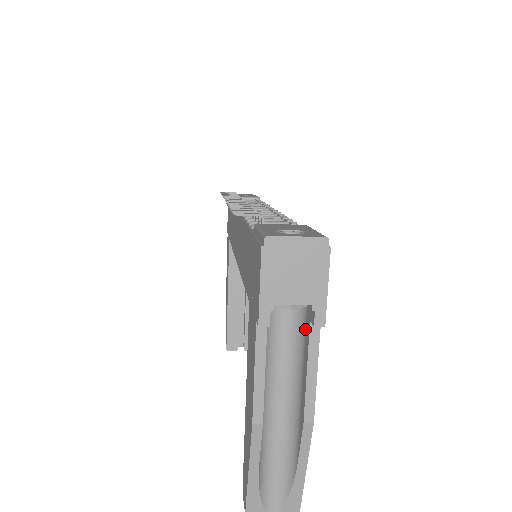
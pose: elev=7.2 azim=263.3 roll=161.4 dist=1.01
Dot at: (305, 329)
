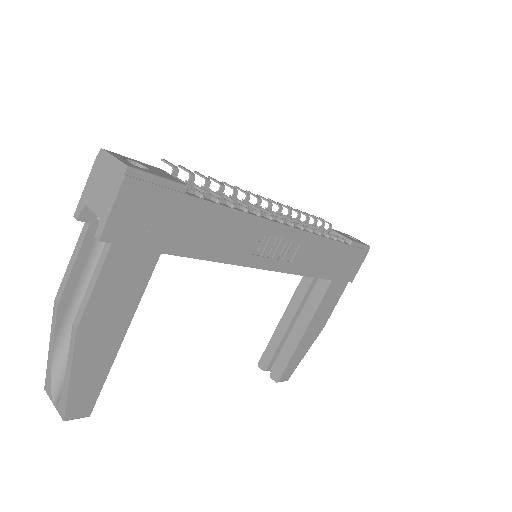
Dot at: occluded
